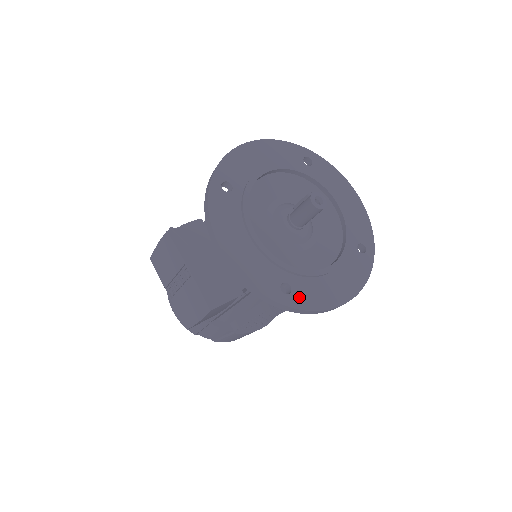
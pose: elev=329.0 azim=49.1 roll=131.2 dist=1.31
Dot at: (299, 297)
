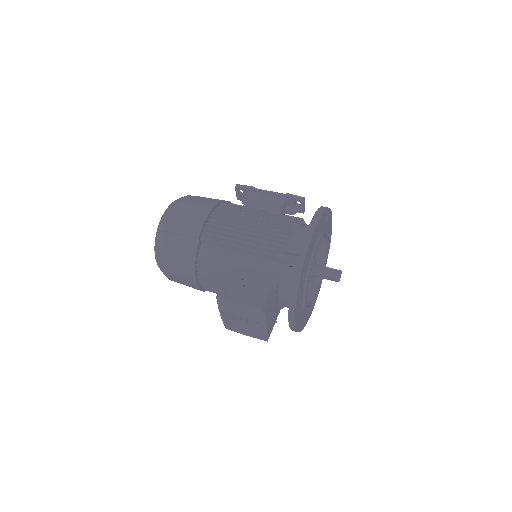
Dot at: (306, 320)
